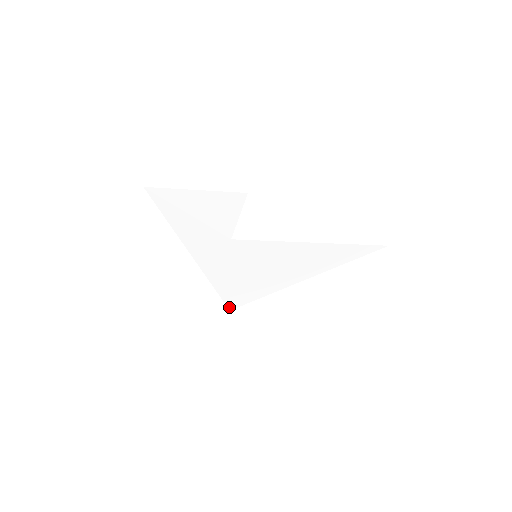
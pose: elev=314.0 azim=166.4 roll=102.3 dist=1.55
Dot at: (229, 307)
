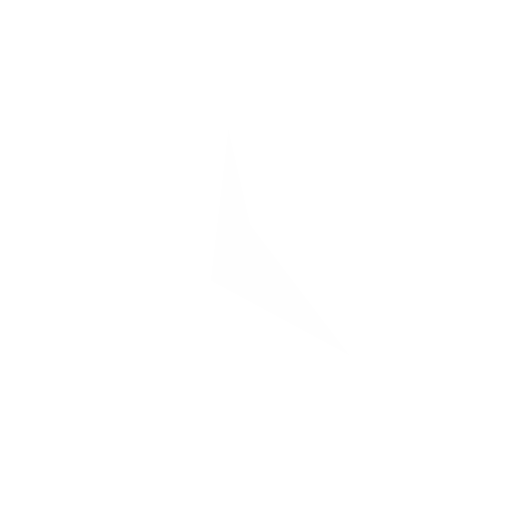
Dot at: (212, 277)
